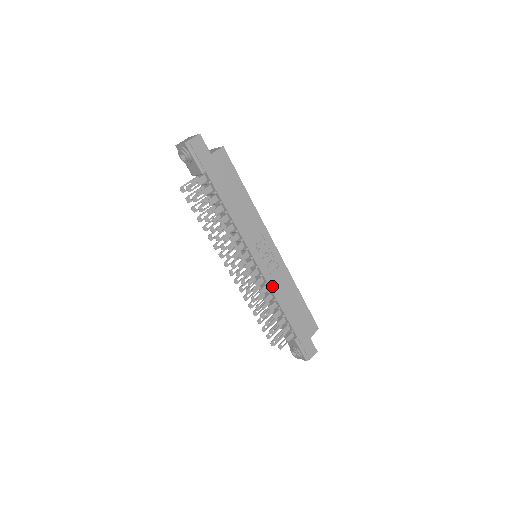
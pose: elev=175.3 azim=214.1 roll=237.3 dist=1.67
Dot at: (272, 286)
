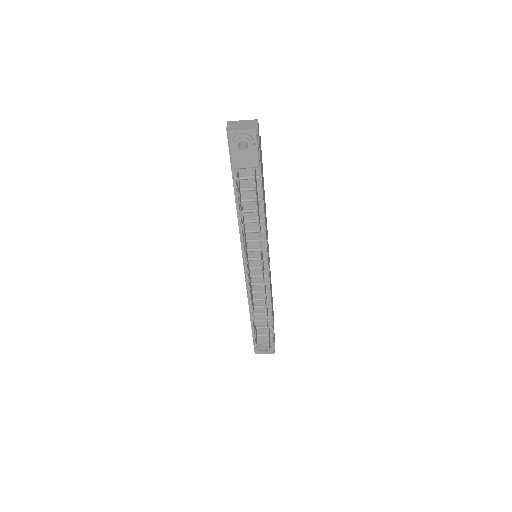
Dot at: occluded
